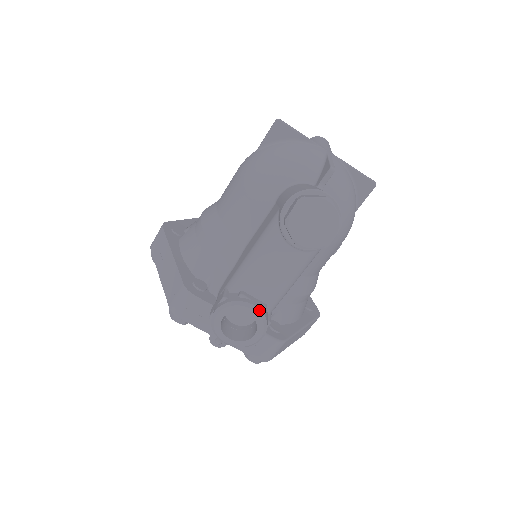
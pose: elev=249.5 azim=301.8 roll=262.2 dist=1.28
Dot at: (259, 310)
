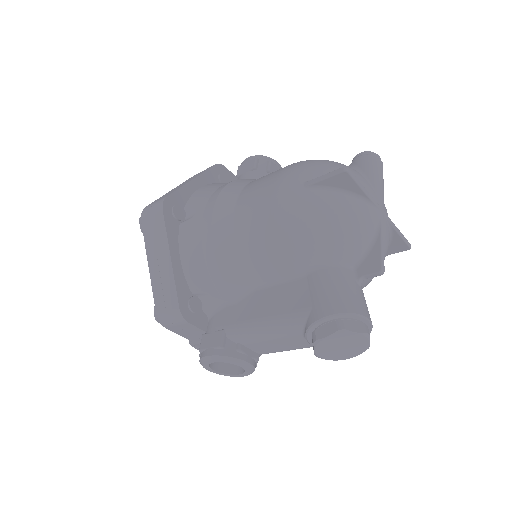
Dot at: (252, 366)
